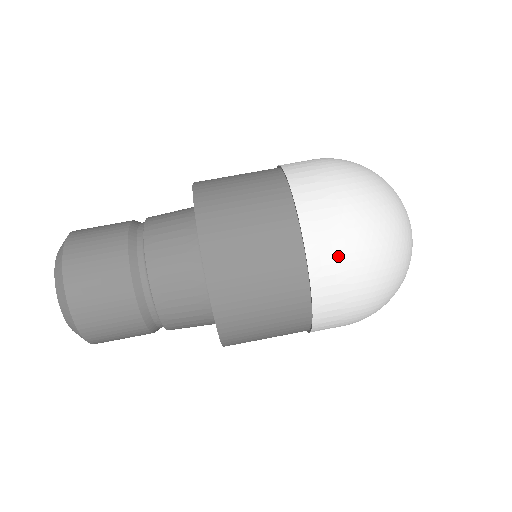
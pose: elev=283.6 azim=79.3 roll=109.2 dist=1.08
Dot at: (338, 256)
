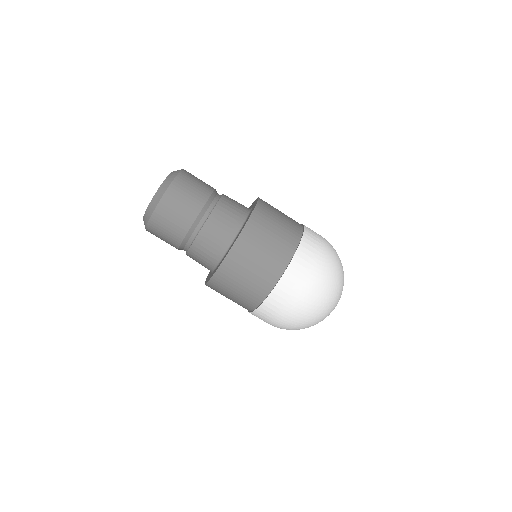
Dot at: (278, 310)
